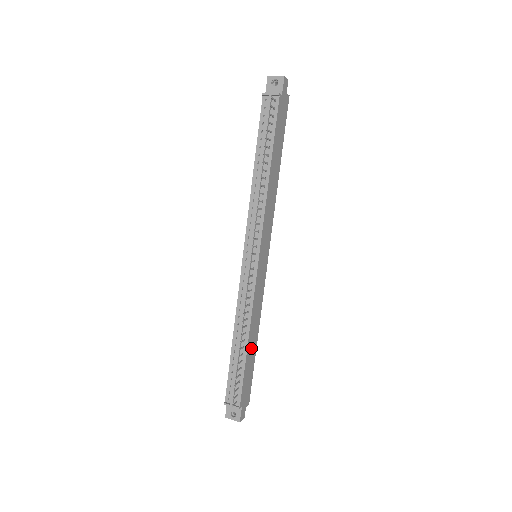
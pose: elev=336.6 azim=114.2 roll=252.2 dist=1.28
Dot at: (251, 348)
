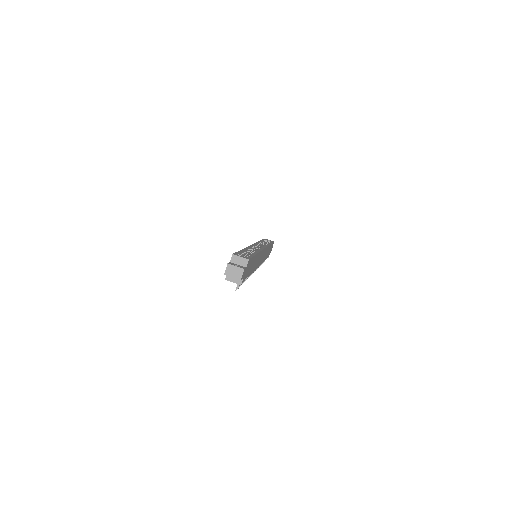
Dot at: occluded
